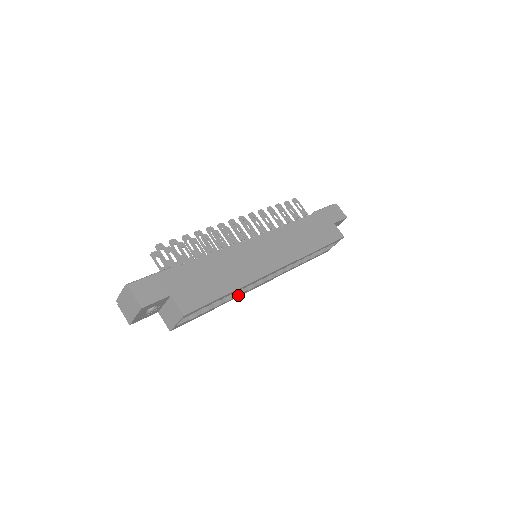
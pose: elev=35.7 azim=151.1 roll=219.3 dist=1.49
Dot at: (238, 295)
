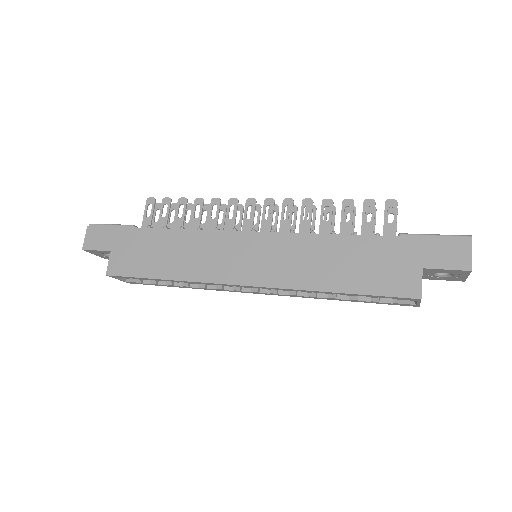
Dot at: (210, 288)
